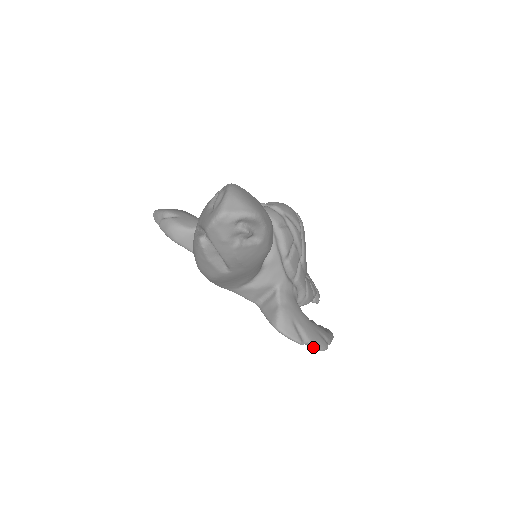
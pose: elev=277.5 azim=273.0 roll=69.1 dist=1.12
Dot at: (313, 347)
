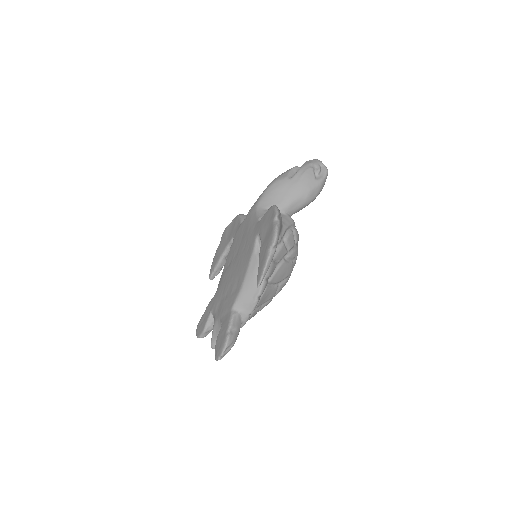
Dot at: (277, 224)
